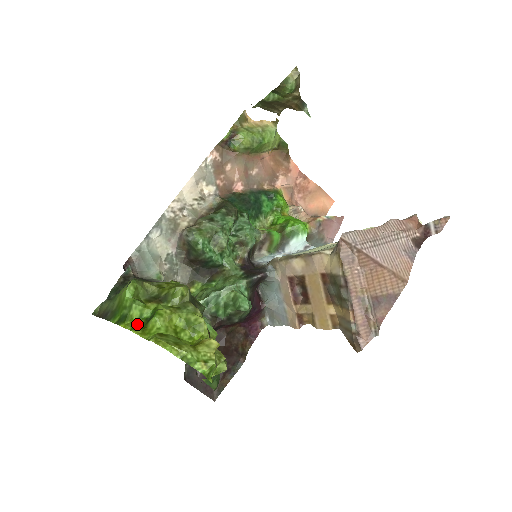
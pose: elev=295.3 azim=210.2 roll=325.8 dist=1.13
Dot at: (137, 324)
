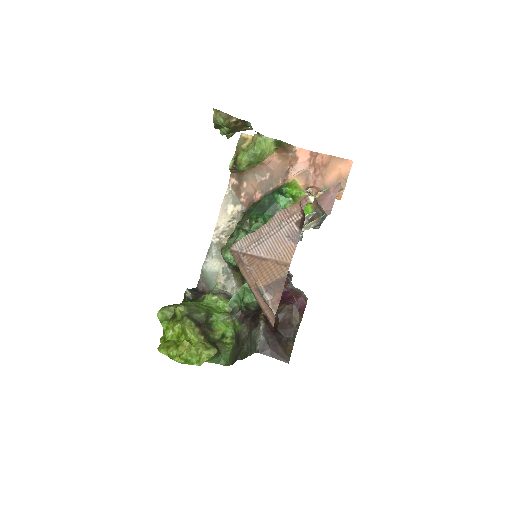
Dot at: (164, 335)
